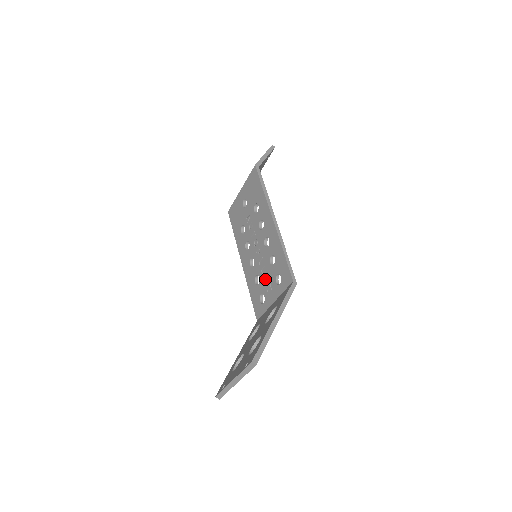
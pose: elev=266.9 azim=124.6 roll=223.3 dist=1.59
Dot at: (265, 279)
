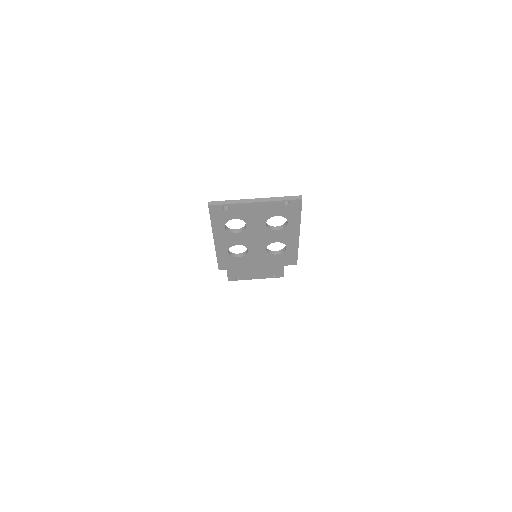
Dot at: occluded
